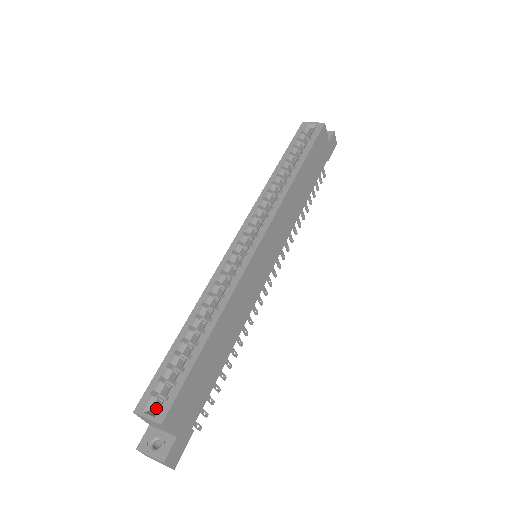
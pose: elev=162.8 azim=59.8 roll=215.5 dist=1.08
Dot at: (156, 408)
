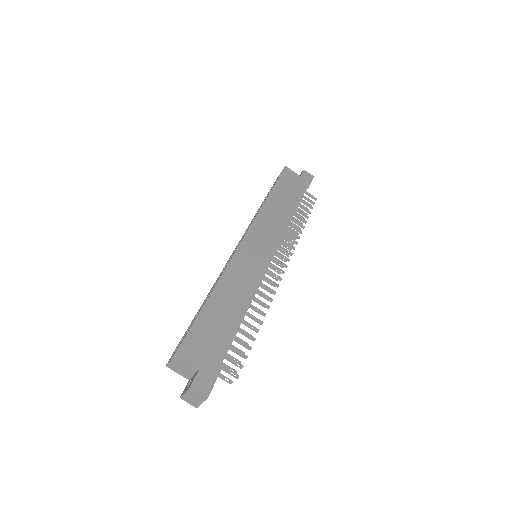
Dot at: occluded
